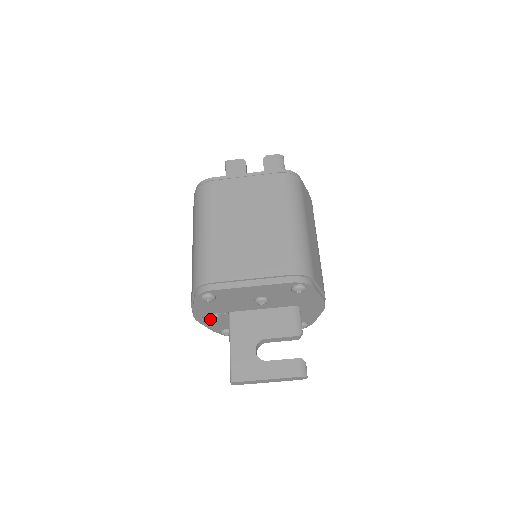
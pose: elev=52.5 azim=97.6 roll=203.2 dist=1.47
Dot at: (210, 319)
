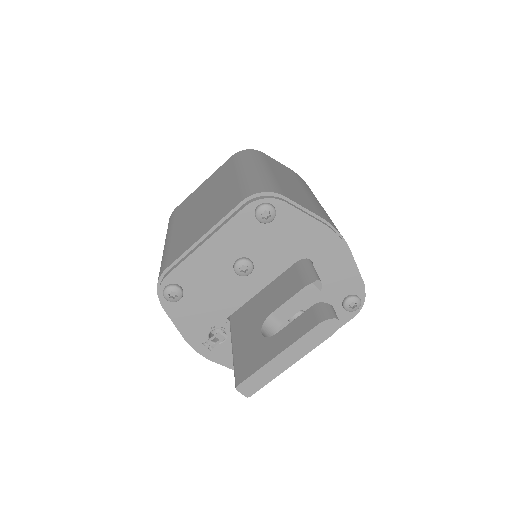
Dot at: (215, 343)
